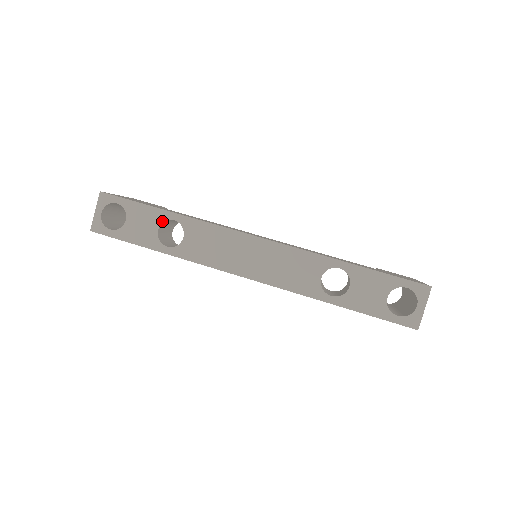
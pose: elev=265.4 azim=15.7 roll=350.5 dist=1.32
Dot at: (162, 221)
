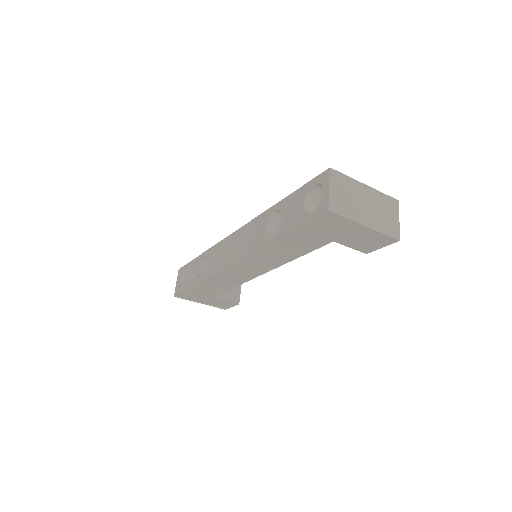
Dot at: (198, 263)
